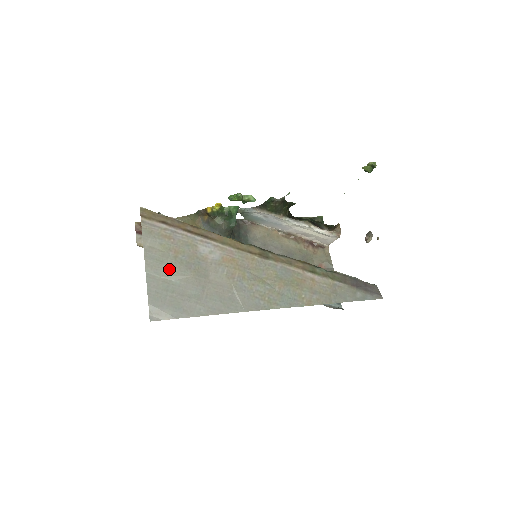
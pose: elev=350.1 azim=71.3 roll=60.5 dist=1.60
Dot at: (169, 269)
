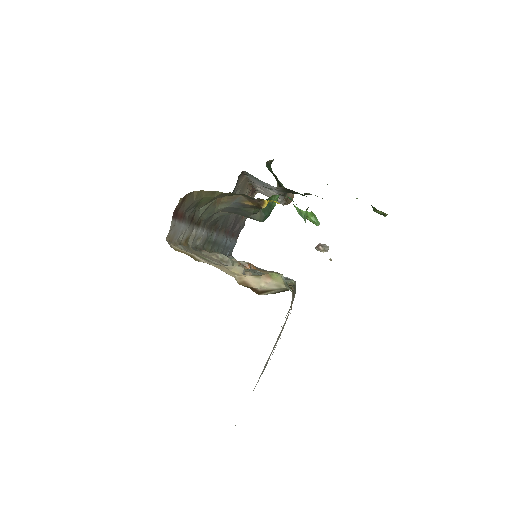
Dot at: occluded
